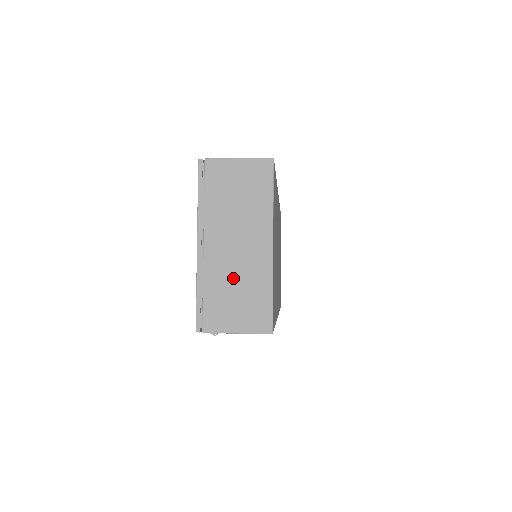
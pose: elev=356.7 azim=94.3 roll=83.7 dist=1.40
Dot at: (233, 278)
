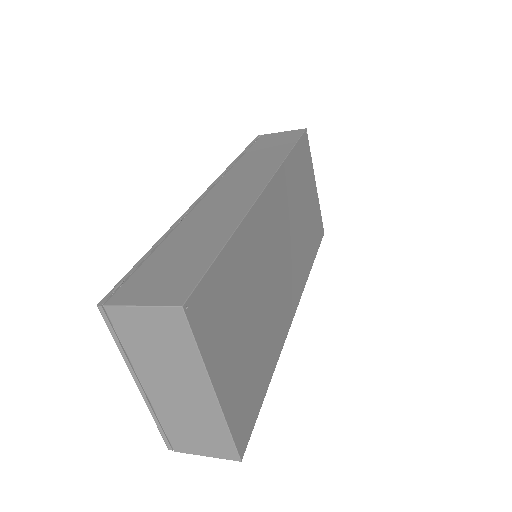
Dot at: (185, 416)
